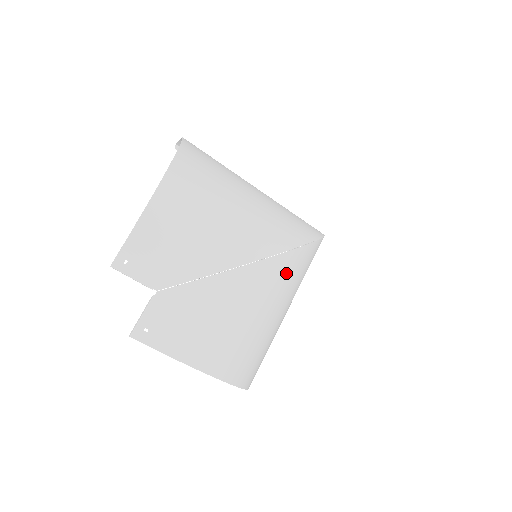
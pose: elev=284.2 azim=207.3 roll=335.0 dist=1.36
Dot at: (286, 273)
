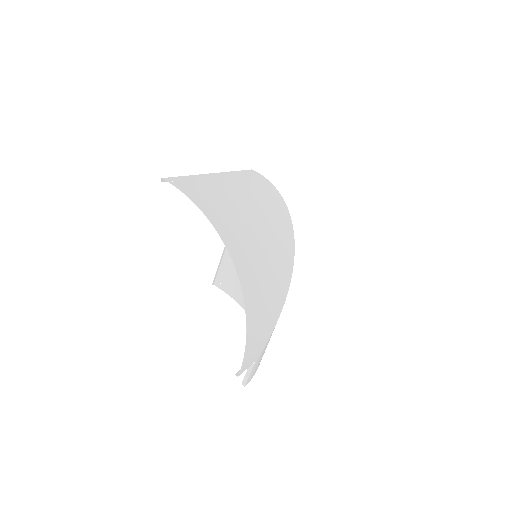
Dot at: occluded
